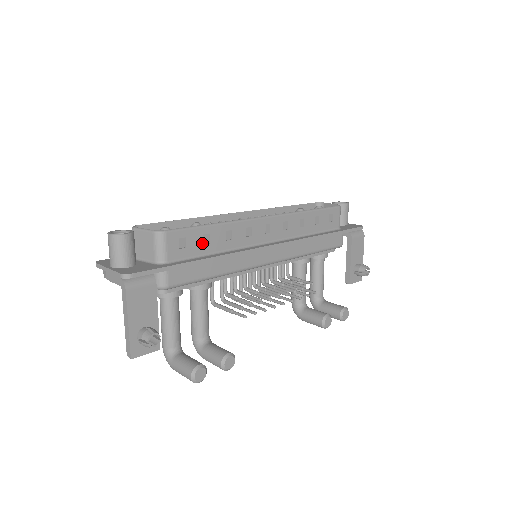
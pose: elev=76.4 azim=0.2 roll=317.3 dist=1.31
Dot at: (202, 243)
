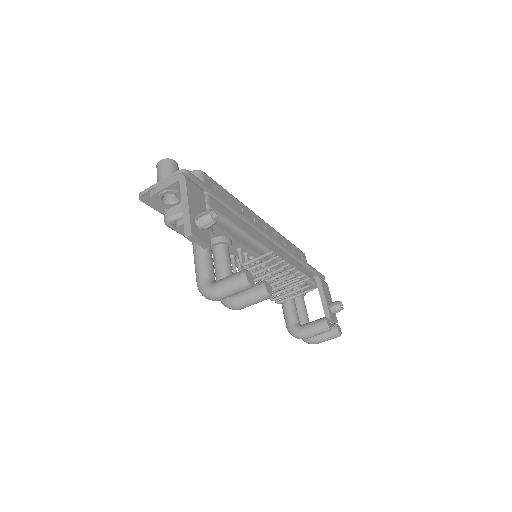
Dot at: (226, 199)
